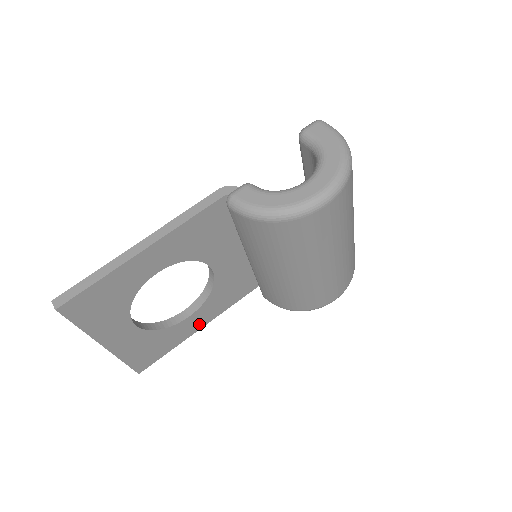
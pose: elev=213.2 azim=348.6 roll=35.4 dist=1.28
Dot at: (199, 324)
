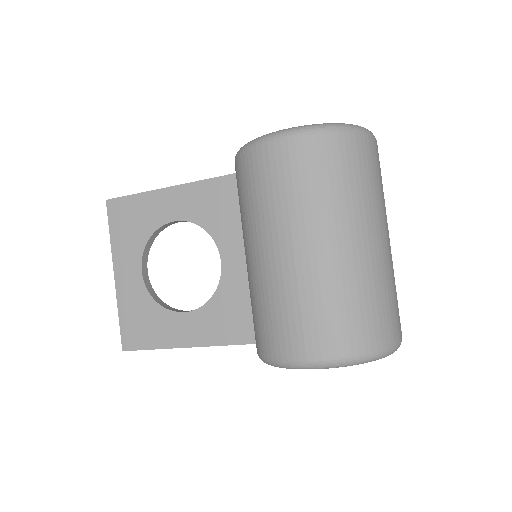
Dot at: (191, 338)
